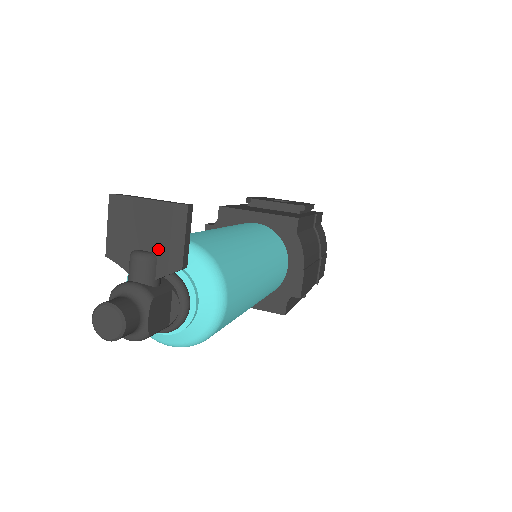
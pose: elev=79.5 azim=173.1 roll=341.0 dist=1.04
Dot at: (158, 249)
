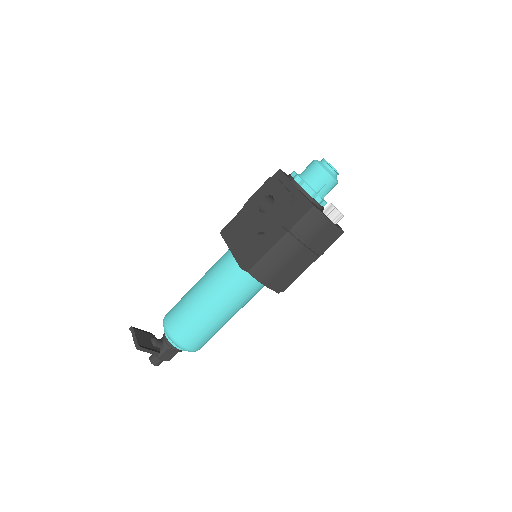
Dot at: occluded
